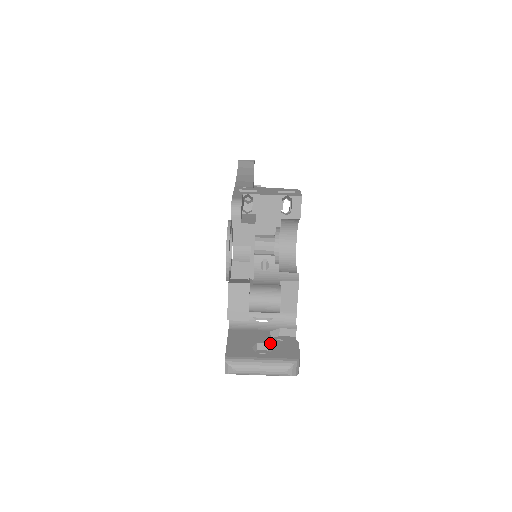
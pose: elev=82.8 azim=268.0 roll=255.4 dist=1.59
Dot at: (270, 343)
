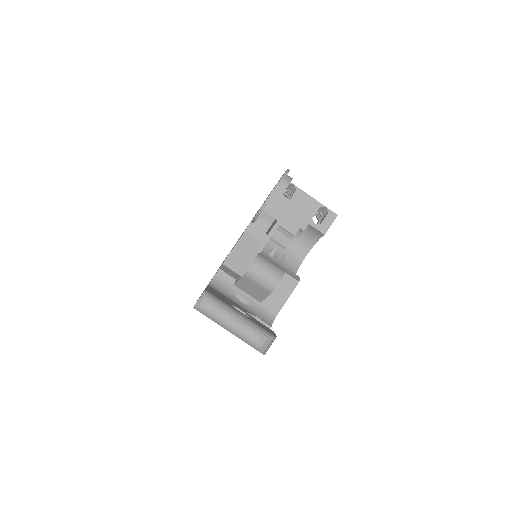
Dot at: (248, 314)
